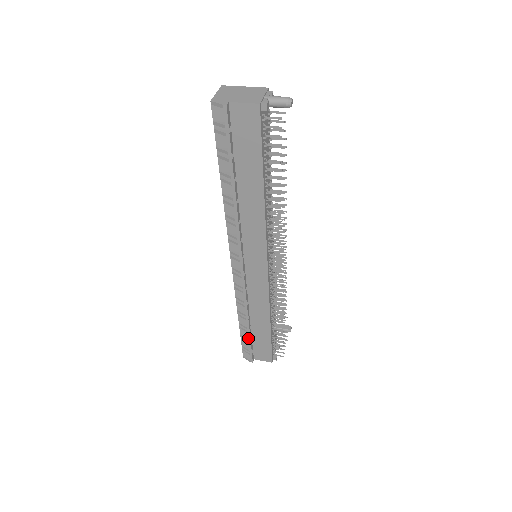
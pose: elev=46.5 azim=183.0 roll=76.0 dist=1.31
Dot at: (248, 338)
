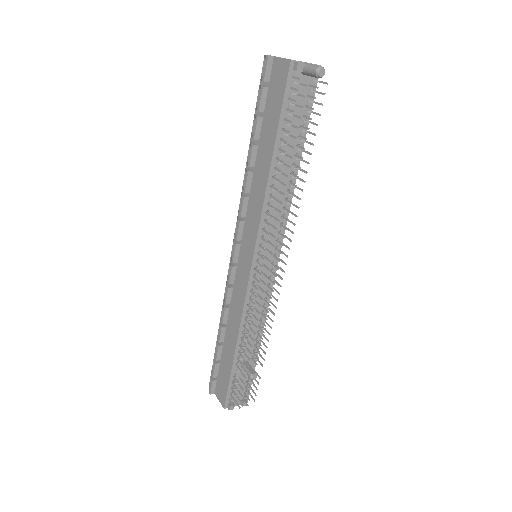
Dot at: (216, 355)
